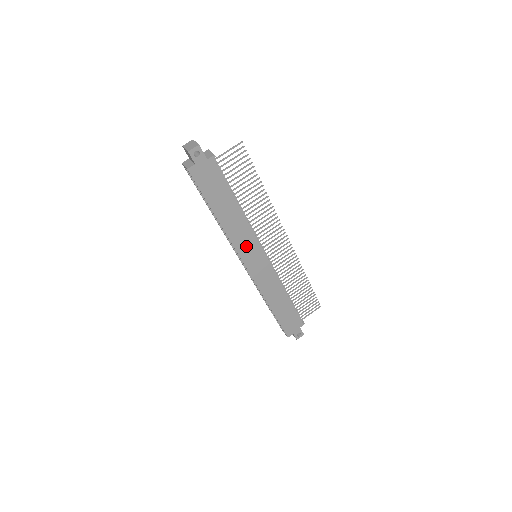
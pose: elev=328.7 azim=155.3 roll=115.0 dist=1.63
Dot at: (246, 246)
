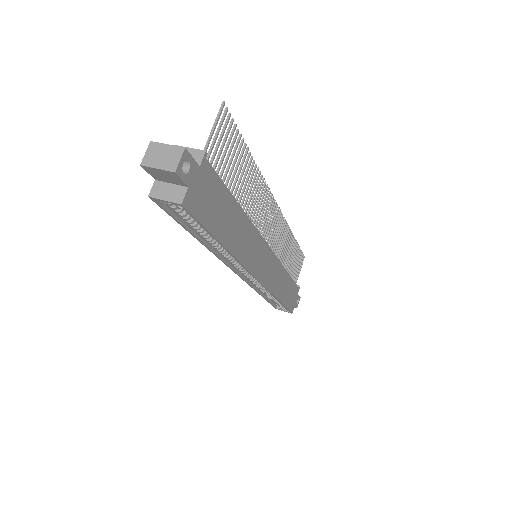
Dot at: (254, 255)
